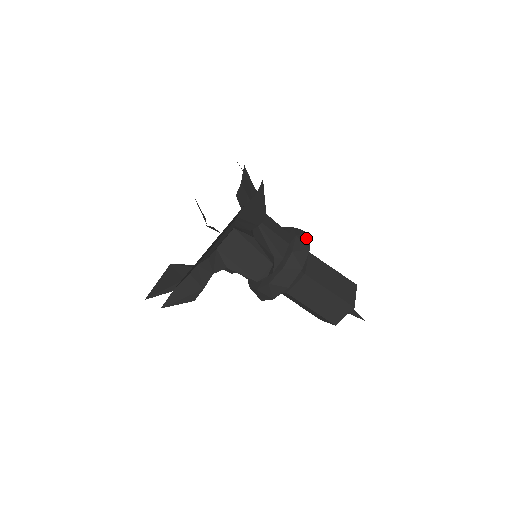
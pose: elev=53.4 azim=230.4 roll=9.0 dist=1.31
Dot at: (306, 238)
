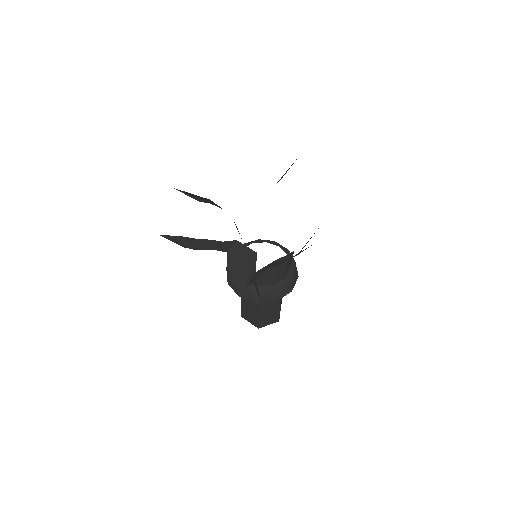
Dot at: (286, 292)
